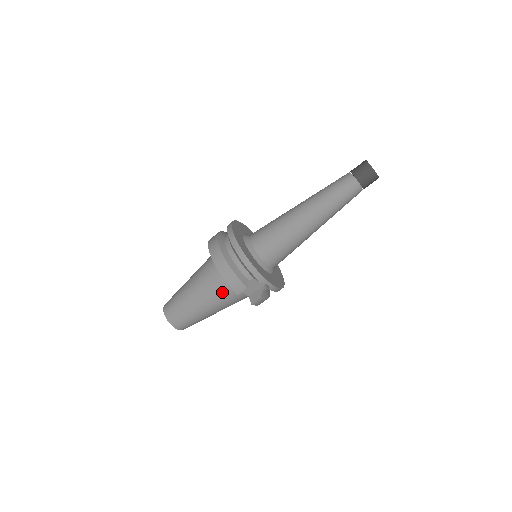
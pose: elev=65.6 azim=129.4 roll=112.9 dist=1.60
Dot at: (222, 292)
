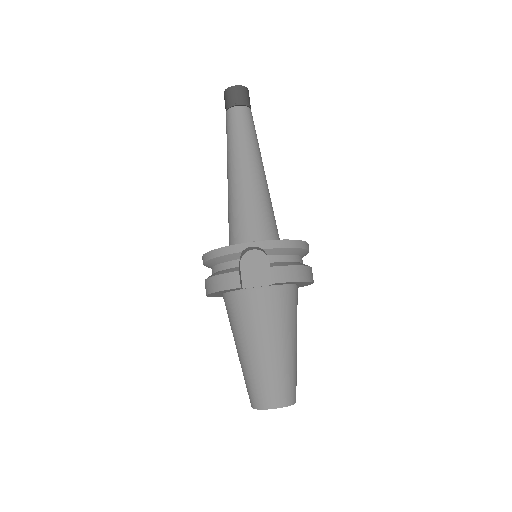
Dot at: (245, 311)
